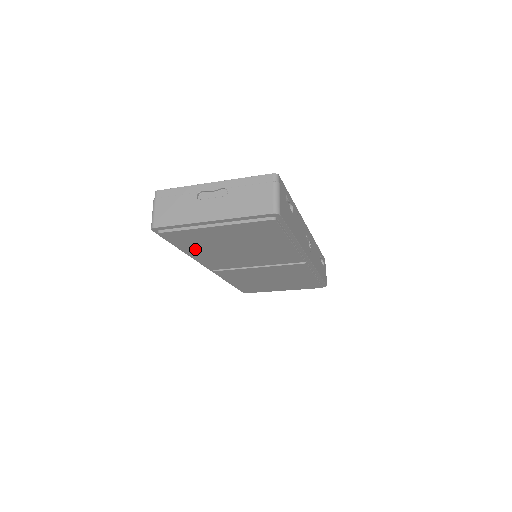
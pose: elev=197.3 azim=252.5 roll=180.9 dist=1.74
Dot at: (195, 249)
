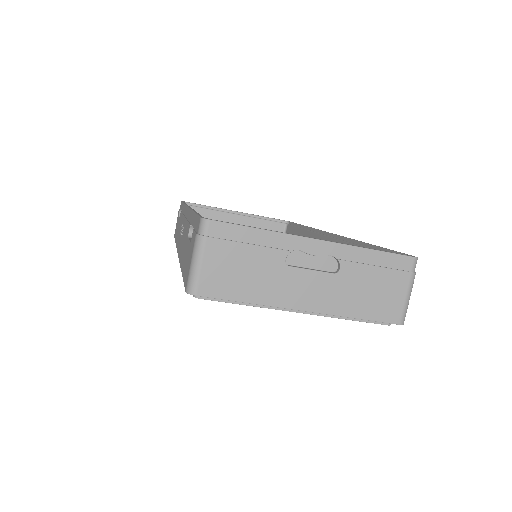
Dot at: occluded
